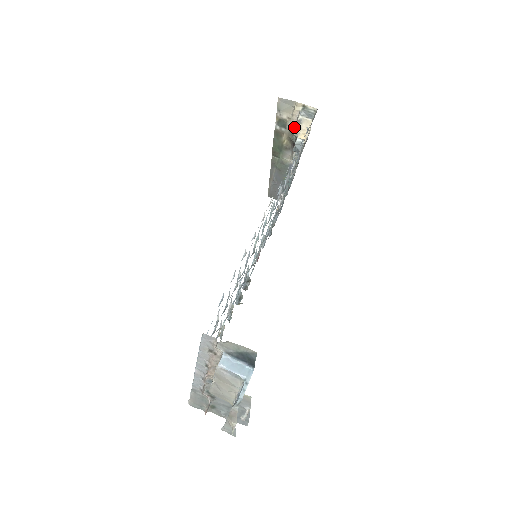
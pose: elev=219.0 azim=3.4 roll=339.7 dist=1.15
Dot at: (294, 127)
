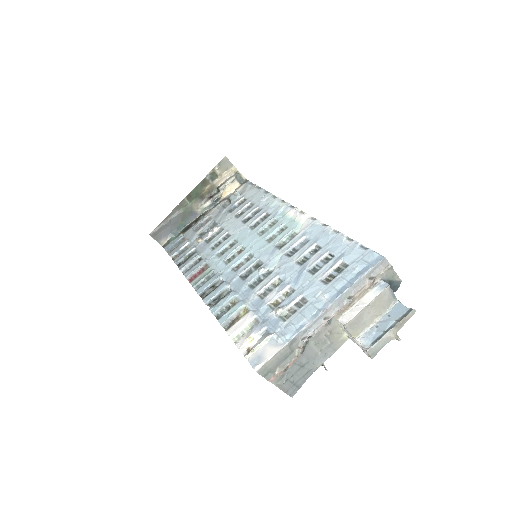
Dot at: (220, 183)
